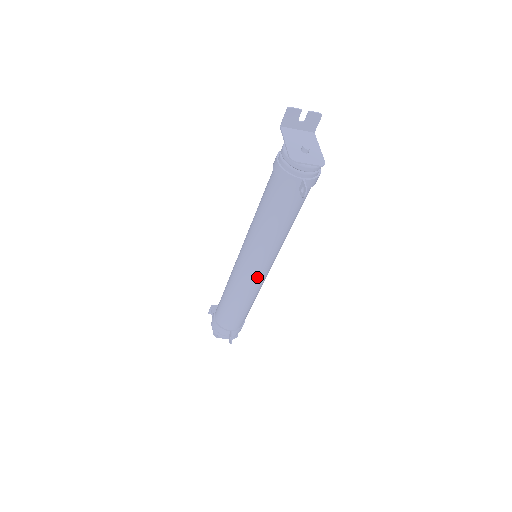
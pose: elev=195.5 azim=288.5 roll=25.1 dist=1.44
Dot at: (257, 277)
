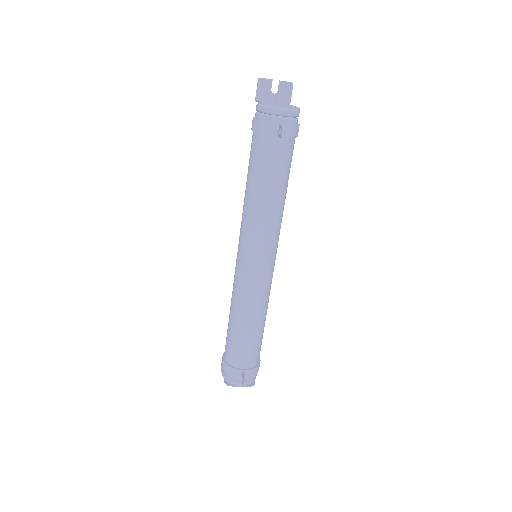
Dot at: (258, 274)
